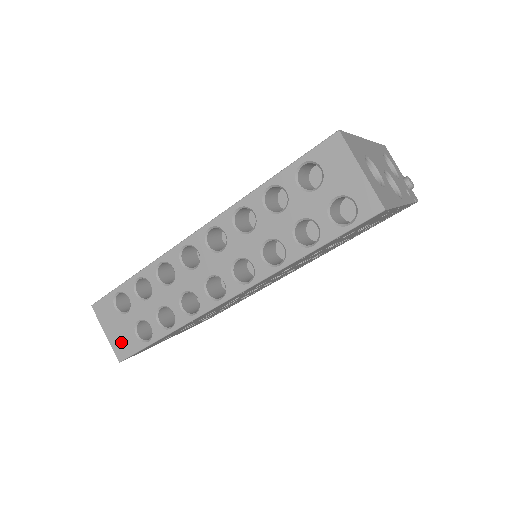
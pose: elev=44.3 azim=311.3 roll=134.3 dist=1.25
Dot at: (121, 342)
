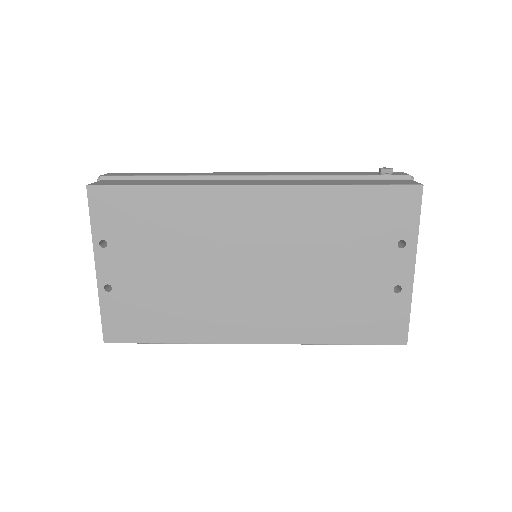
Dot at: occluded
